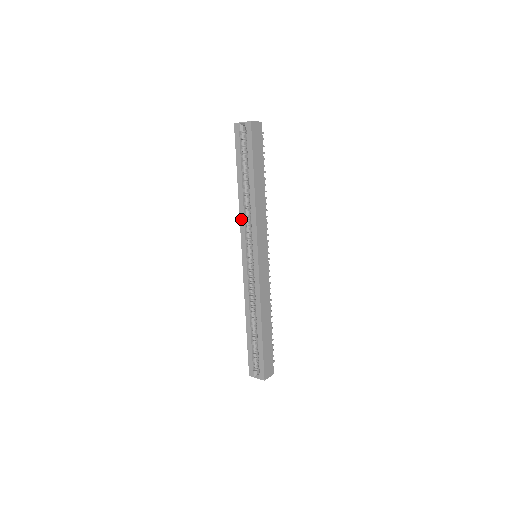
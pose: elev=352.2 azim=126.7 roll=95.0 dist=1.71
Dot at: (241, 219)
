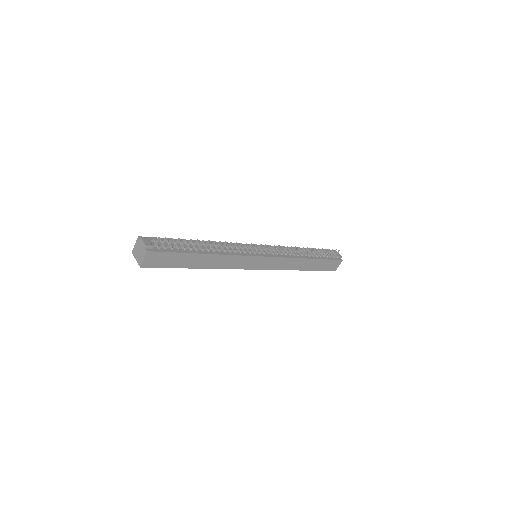
Dot at: occluded
